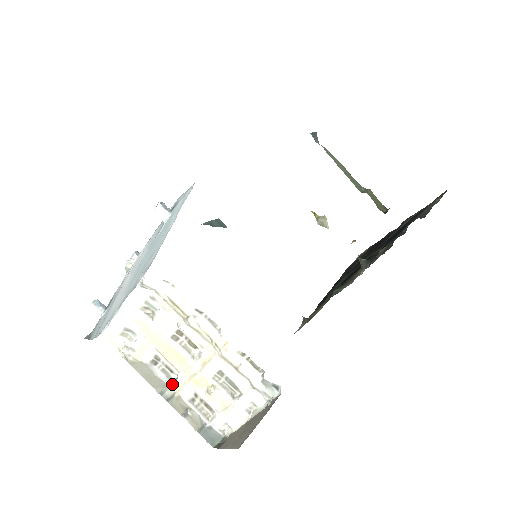
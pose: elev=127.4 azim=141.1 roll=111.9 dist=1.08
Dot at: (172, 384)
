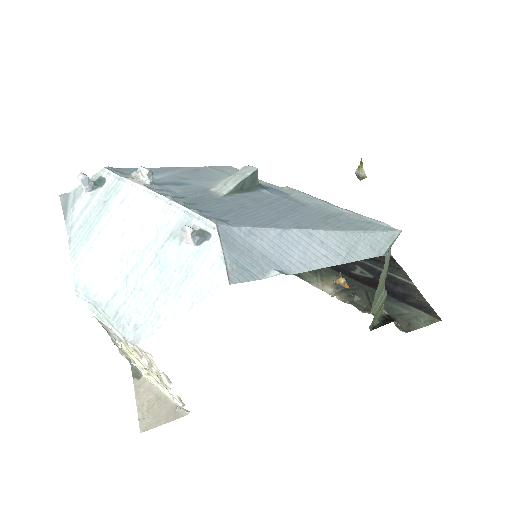
Dot at: (120, 343)
